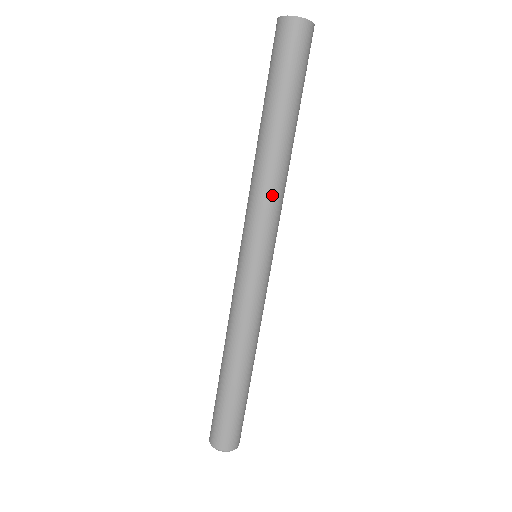
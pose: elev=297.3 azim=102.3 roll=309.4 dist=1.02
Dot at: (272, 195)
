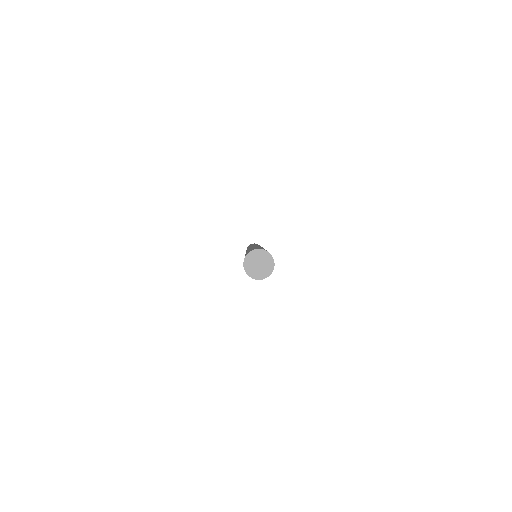
Dot at: occluded
